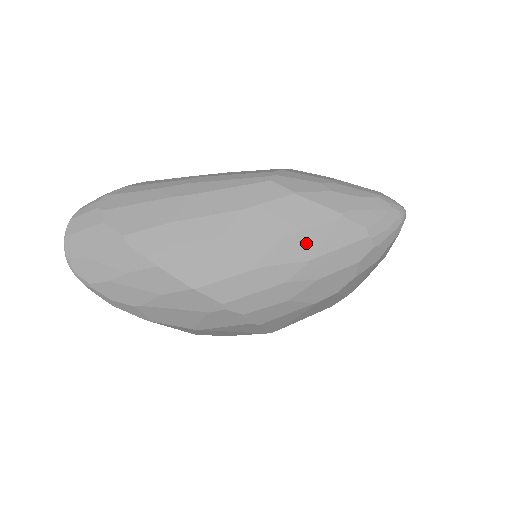
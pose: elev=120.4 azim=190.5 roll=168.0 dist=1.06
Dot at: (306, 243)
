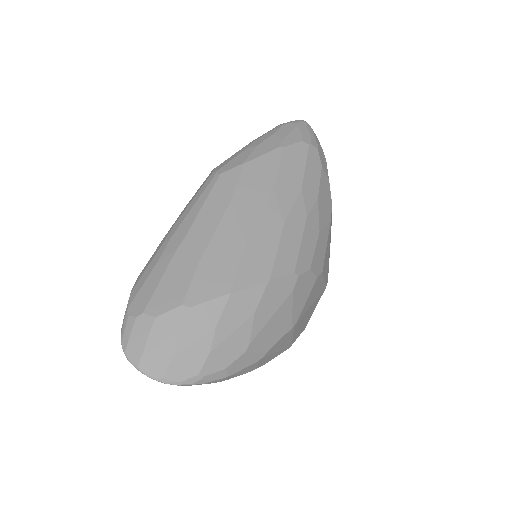
Dot at: (287, 181)
